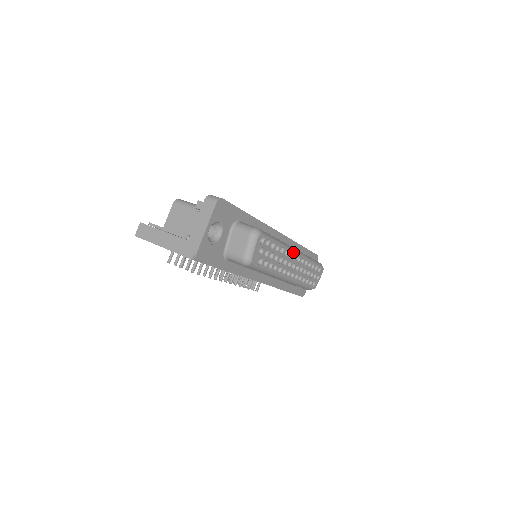
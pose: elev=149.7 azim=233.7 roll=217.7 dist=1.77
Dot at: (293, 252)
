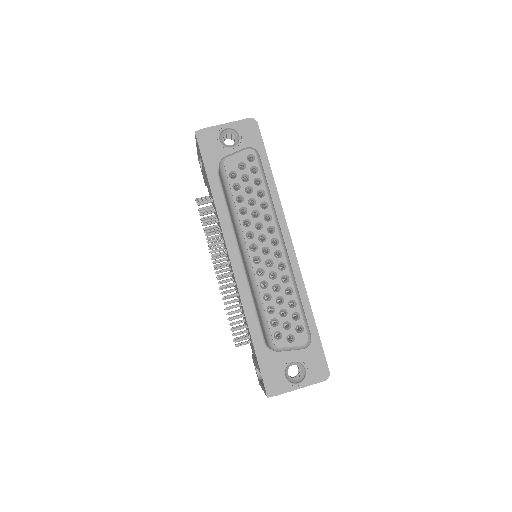
Dot at: (277, 233)
